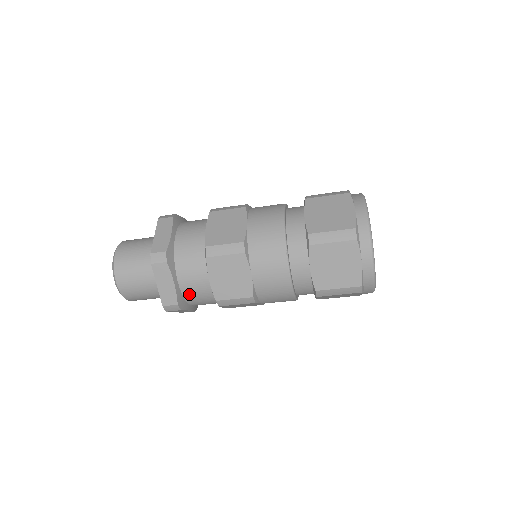
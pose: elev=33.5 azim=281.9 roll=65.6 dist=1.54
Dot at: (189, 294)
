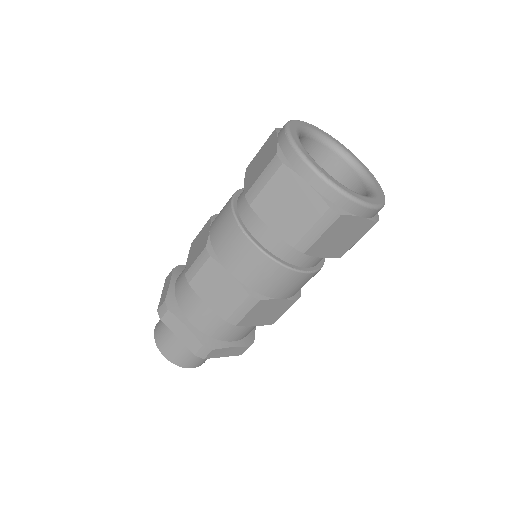
Dot at: (209, 330)
